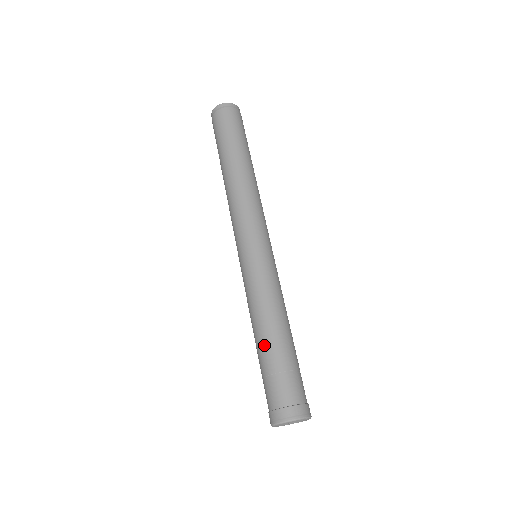
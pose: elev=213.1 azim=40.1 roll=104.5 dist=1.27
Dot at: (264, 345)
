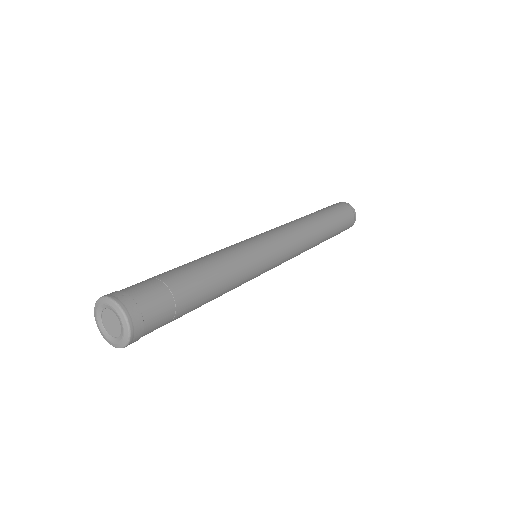
Dot at: occluded
